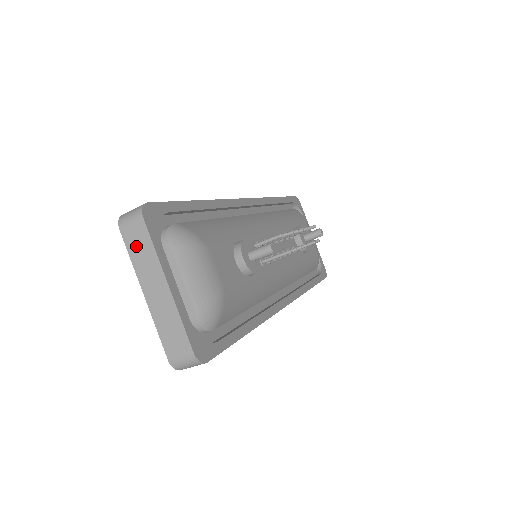
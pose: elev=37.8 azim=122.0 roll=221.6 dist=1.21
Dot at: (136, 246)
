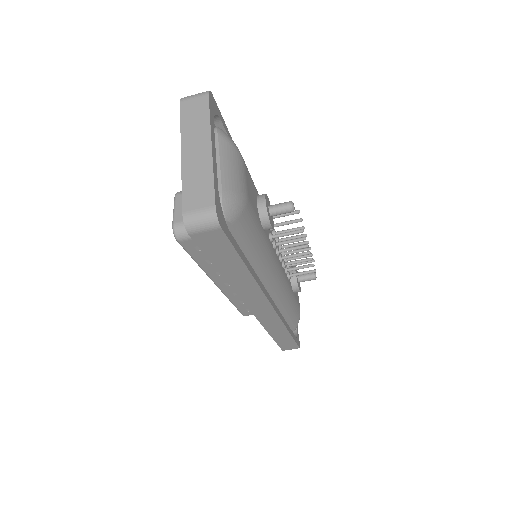
Dot at: (191, 115)
